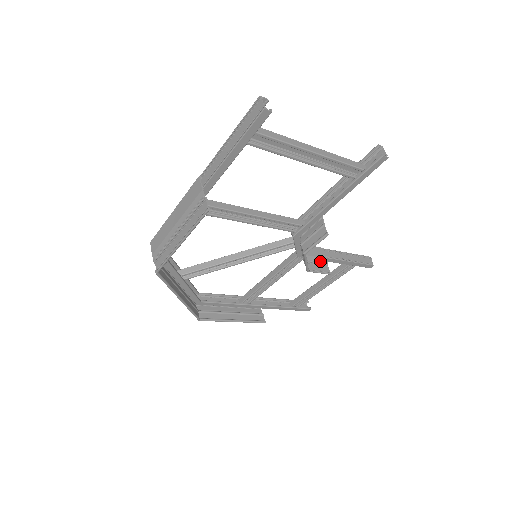
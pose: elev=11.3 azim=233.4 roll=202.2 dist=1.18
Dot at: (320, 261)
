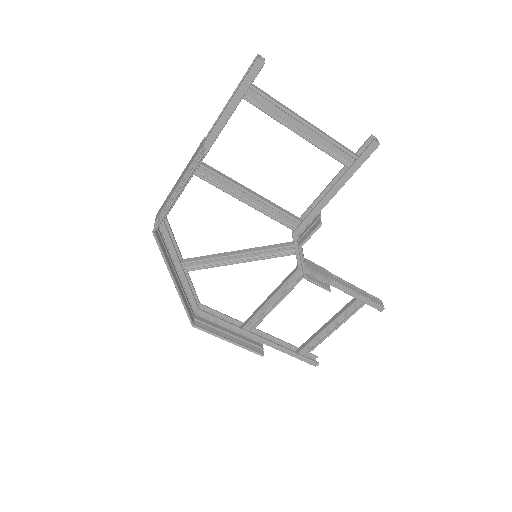
Dot at: (321, 277)
